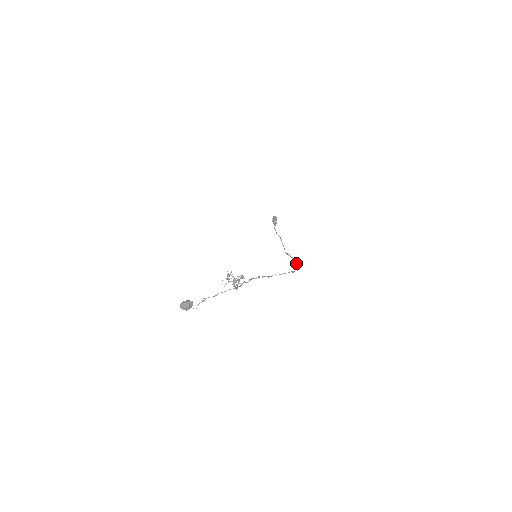
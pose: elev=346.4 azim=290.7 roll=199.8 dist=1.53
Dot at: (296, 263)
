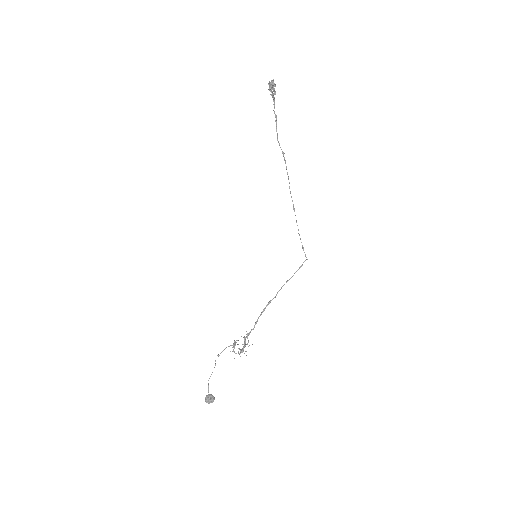
Dot at: occluded
